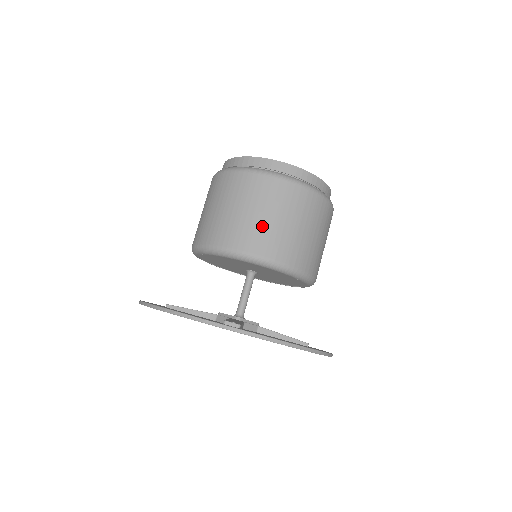
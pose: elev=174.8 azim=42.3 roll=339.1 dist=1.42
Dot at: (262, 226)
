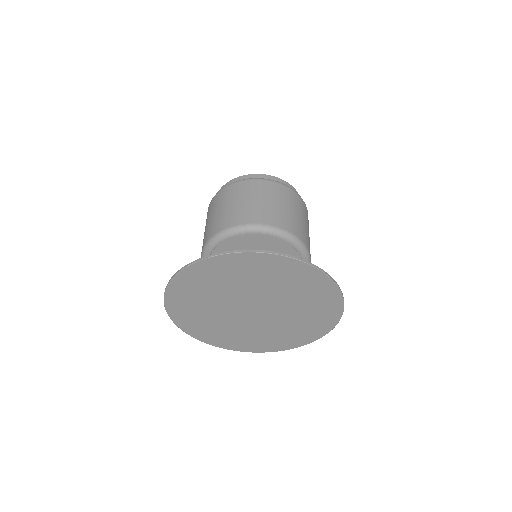
Dot at: (258, 207)
